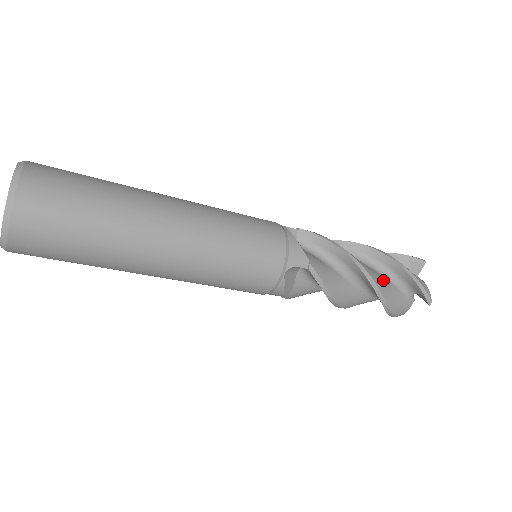
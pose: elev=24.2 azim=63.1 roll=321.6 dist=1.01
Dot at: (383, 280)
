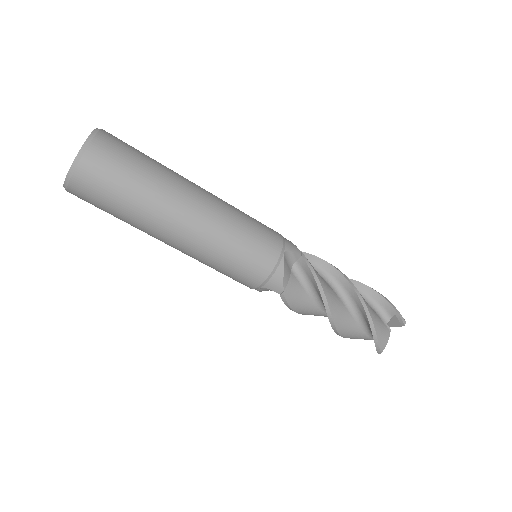
Dot at: occluded
